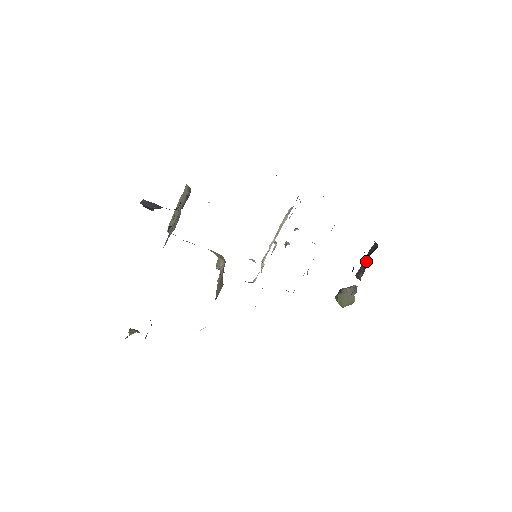
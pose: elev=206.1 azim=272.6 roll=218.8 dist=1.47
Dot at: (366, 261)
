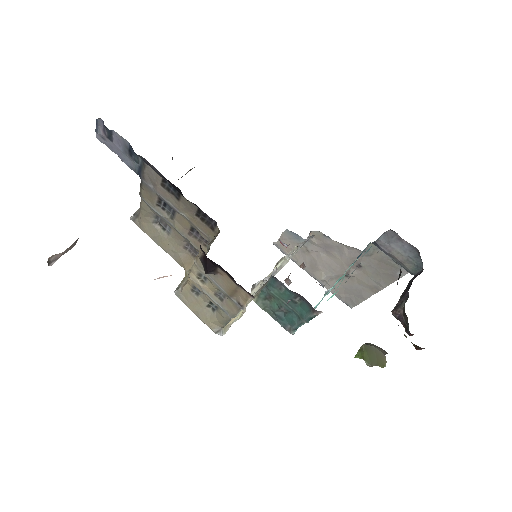
Dot at: occluded
